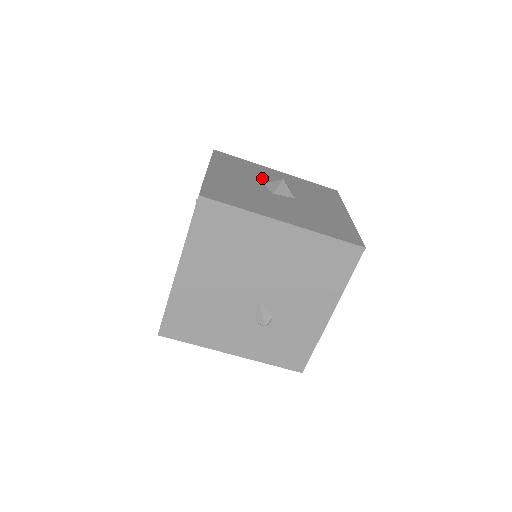
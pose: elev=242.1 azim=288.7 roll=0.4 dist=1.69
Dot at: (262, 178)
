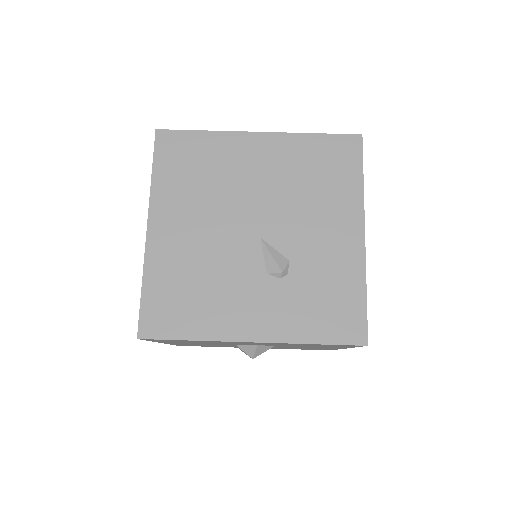
Dot at: occluded
